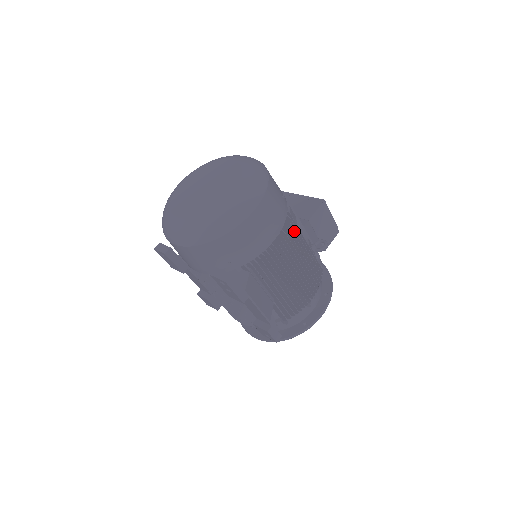
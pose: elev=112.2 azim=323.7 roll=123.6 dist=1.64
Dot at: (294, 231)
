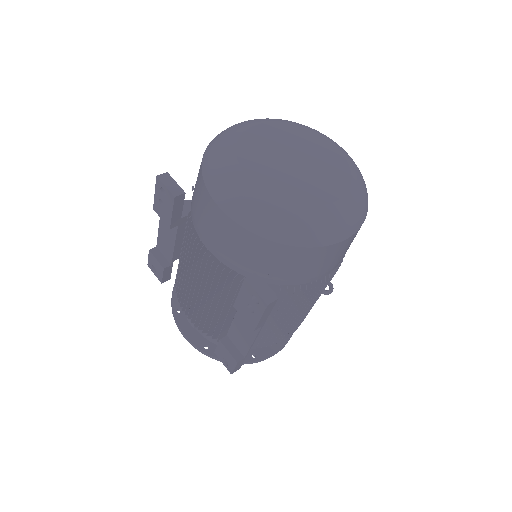
Dot at: occluded
